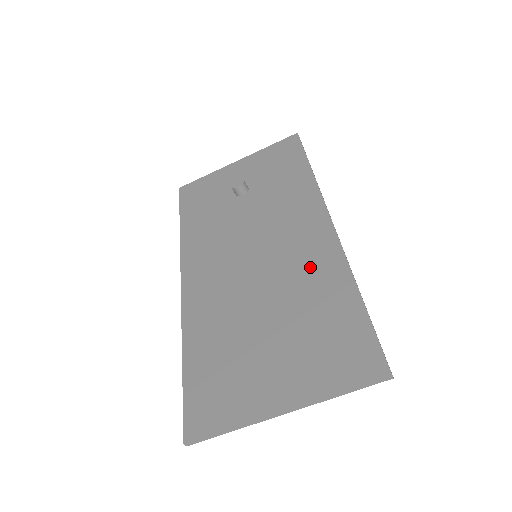
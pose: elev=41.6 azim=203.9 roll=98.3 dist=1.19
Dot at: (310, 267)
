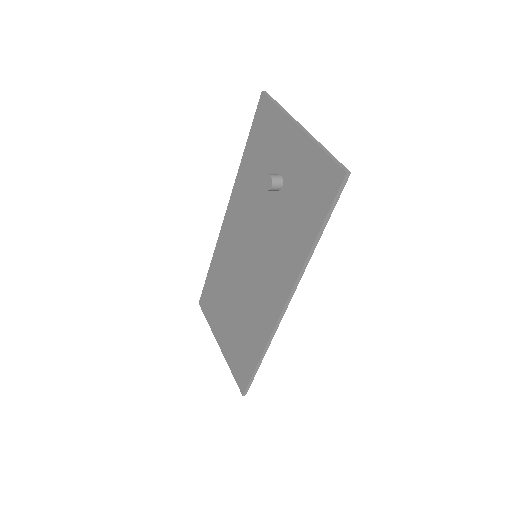
Dot at: (258, 314)
